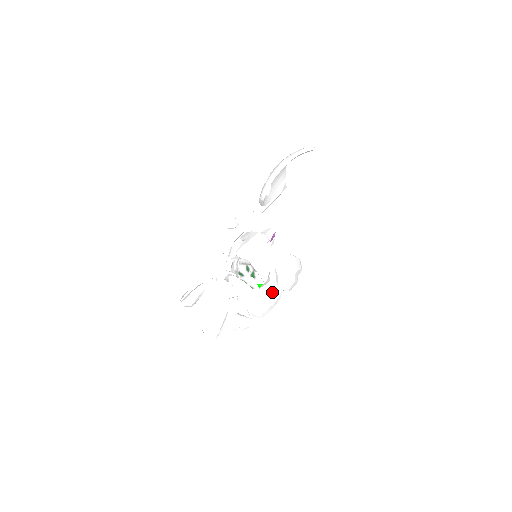
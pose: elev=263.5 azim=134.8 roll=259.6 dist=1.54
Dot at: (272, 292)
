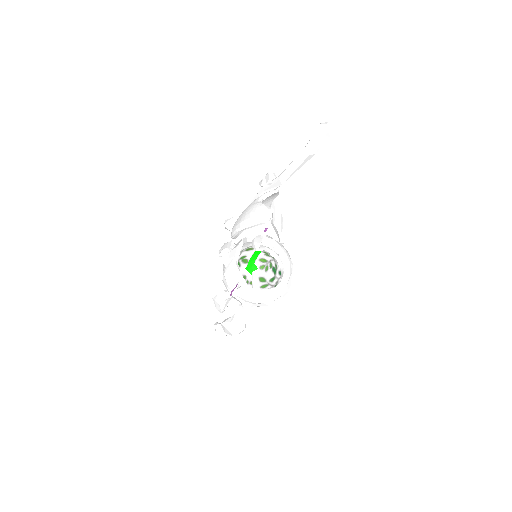
Dot at: (233, 330)
